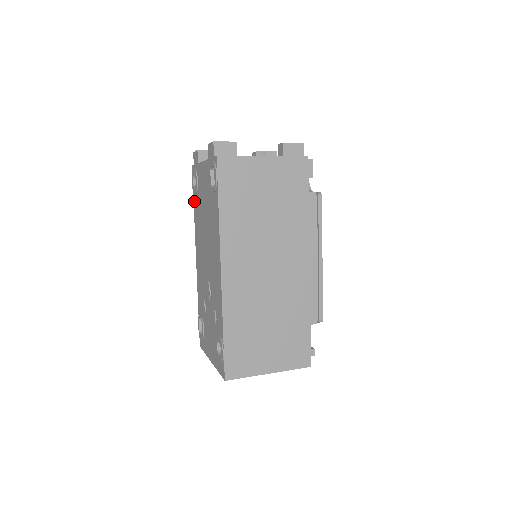
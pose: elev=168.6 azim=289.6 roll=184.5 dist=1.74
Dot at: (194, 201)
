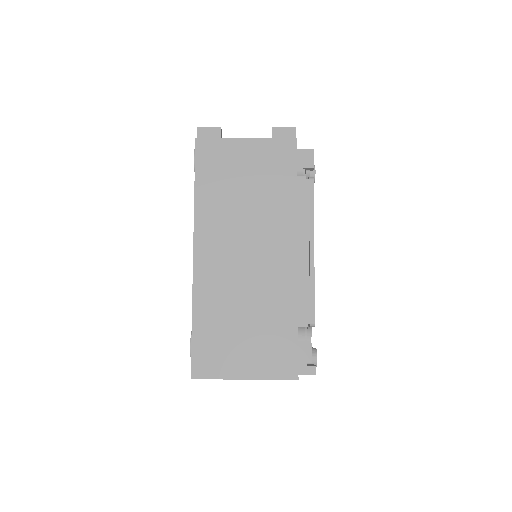
Dot at: occluded
